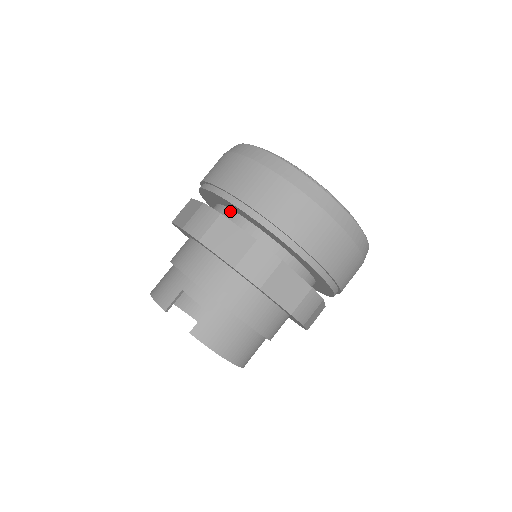
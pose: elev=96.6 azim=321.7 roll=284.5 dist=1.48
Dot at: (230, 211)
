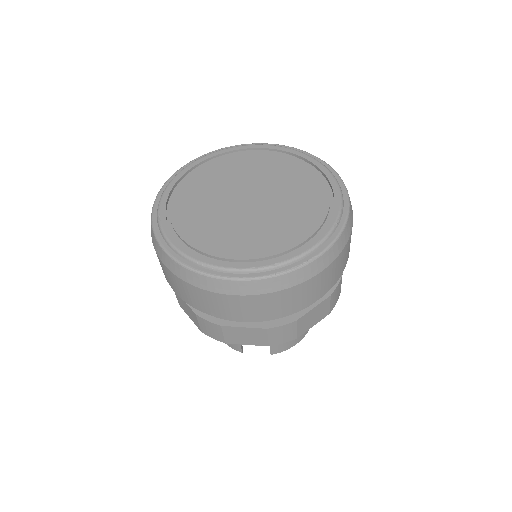
Dot at: occluded
